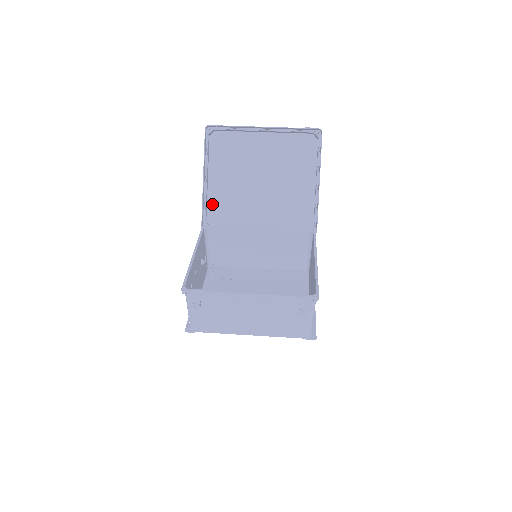
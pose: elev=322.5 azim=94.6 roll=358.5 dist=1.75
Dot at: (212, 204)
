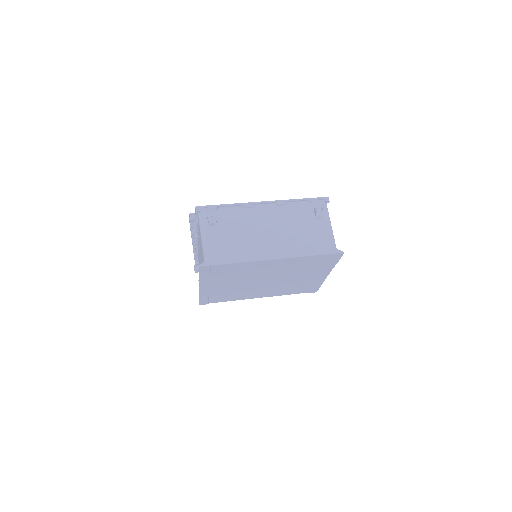
Dot at: occluded
